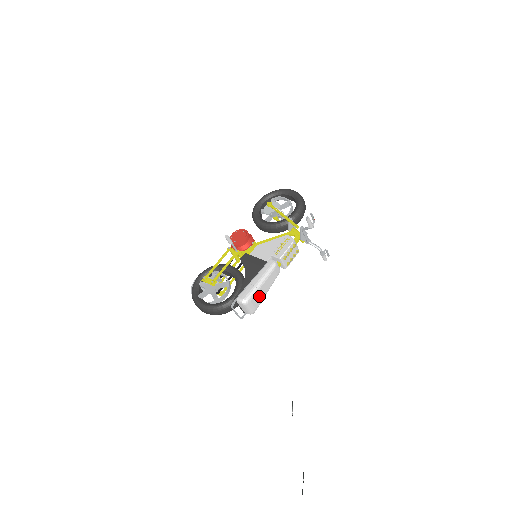
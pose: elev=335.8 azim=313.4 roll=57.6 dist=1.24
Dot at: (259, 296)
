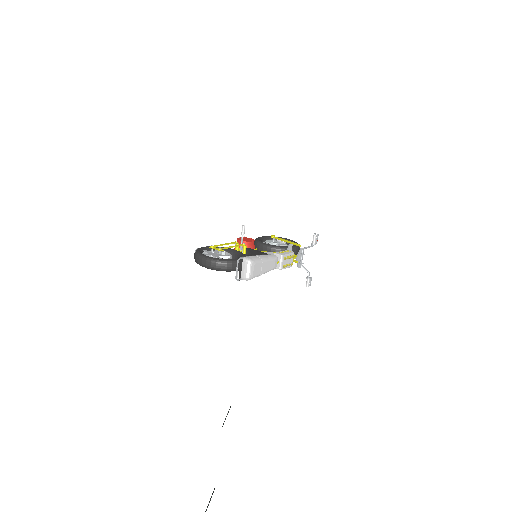
Dot at: (259, 268)
